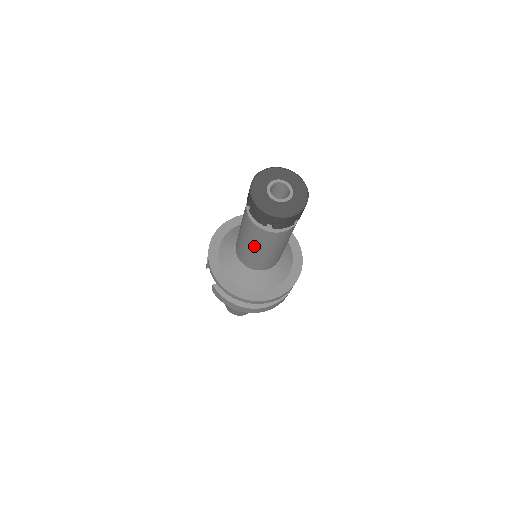
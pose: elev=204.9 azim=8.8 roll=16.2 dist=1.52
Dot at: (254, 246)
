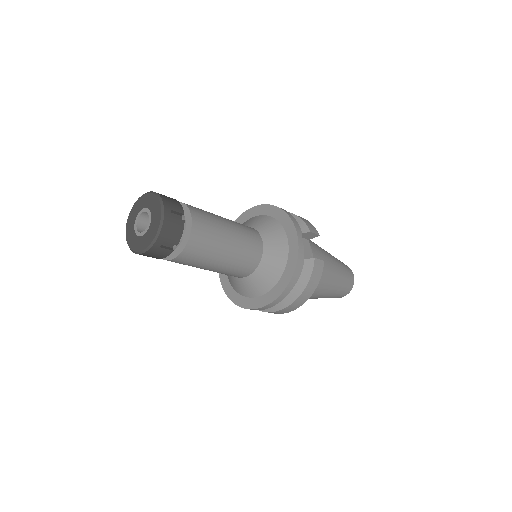
Dot at: occluded
